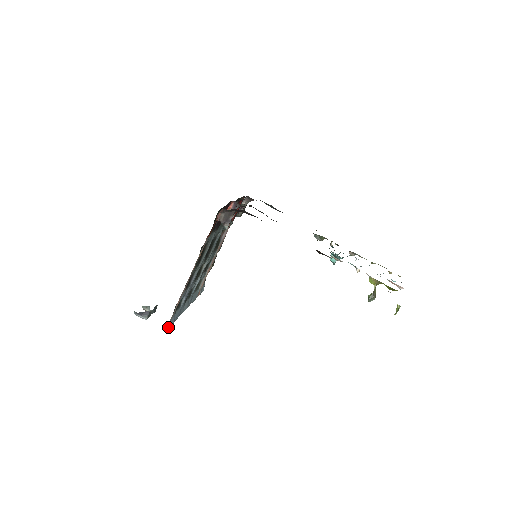
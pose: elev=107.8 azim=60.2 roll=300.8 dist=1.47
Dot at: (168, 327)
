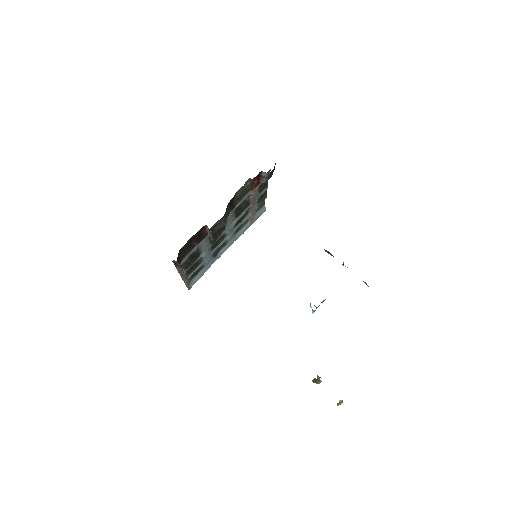
Dot at: (191, 285)
